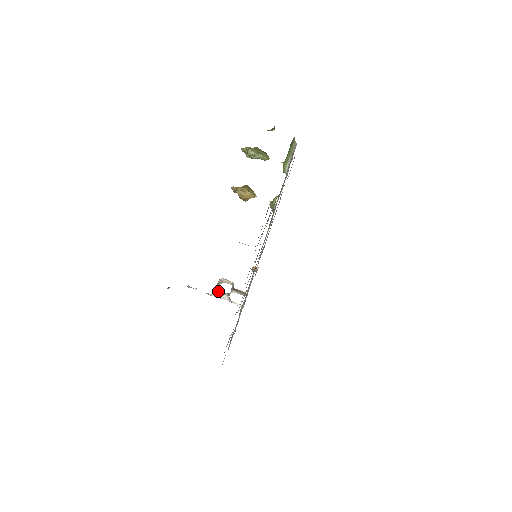
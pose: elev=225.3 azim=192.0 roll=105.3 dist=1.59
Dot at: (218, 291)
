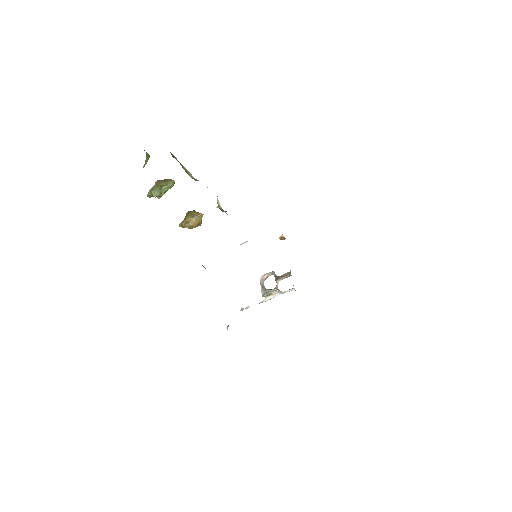
Dot at: (266, 293)
